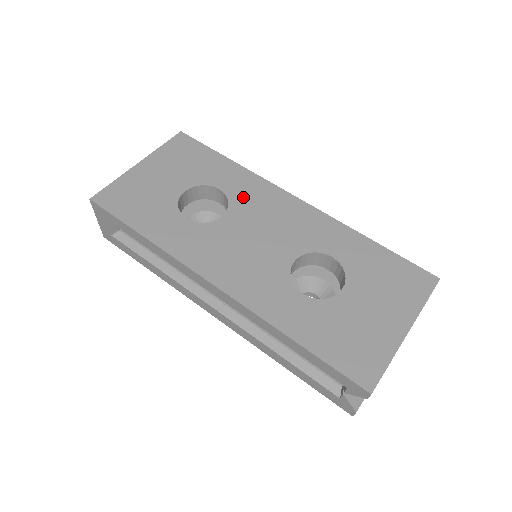
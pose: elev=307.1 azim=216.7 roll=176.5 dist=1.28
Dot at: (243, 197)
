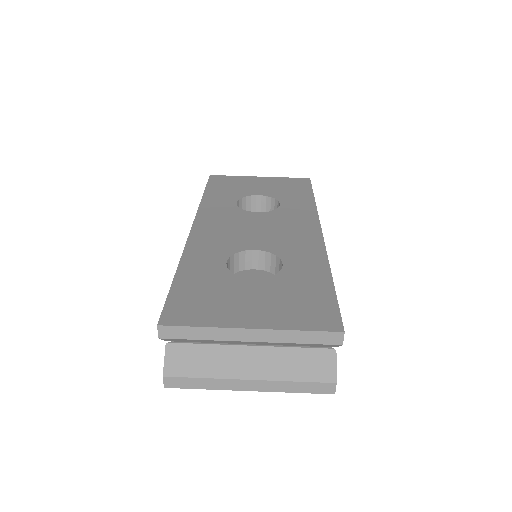
Dot at: (286, 213)
